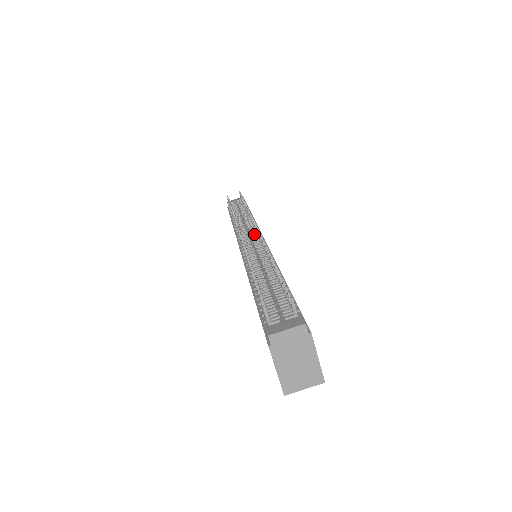
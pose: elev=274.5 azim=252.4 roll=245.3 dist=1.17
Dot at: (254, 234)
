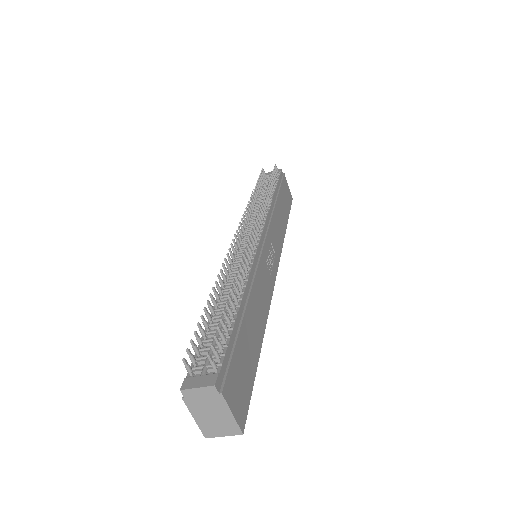
Dot at: occluded
